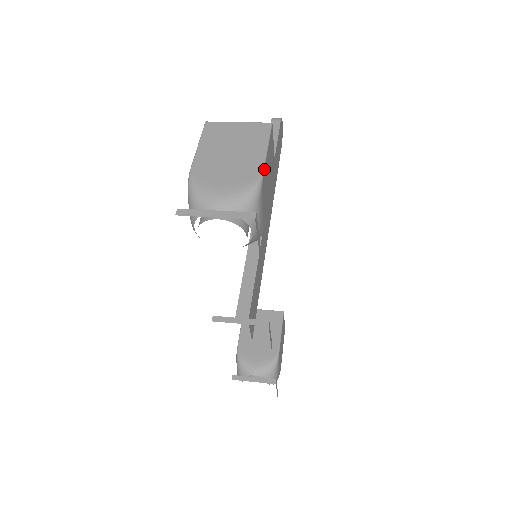
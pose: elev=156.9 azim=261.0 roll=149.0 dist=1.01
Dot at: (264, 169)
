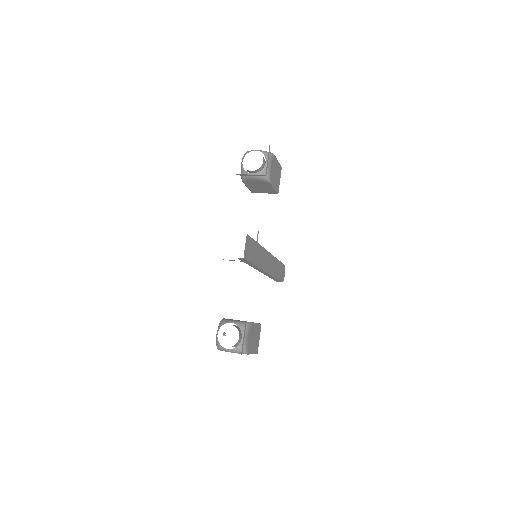
Dot at: occluded
